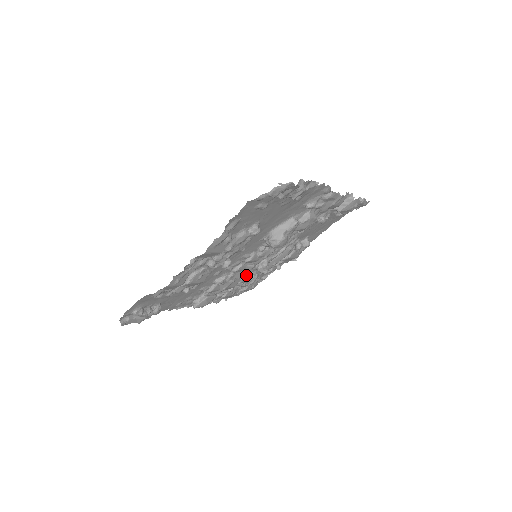
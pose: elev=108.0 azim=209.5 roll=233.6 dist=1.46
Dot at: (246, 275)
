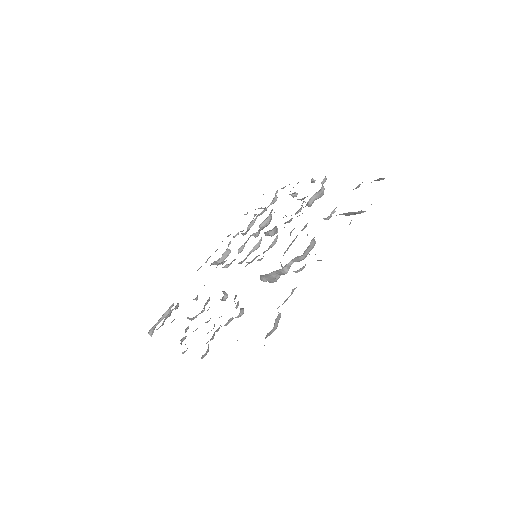
Dot at: (255, 234)
